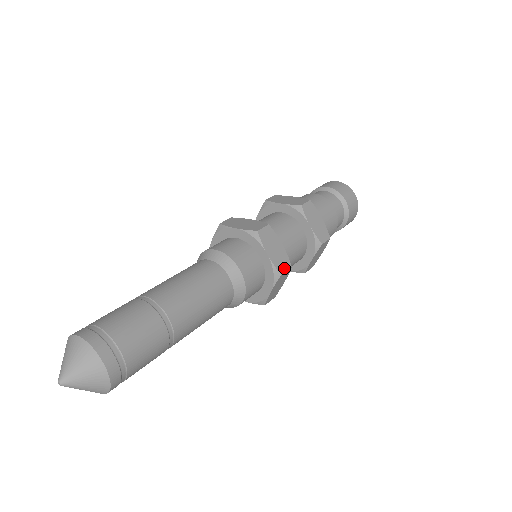
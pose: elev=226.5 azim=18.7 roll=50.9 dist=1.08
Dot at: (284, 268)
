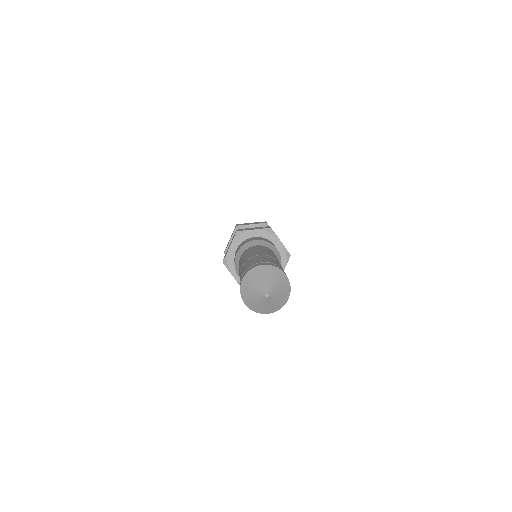
Dot at: (268, 227)
